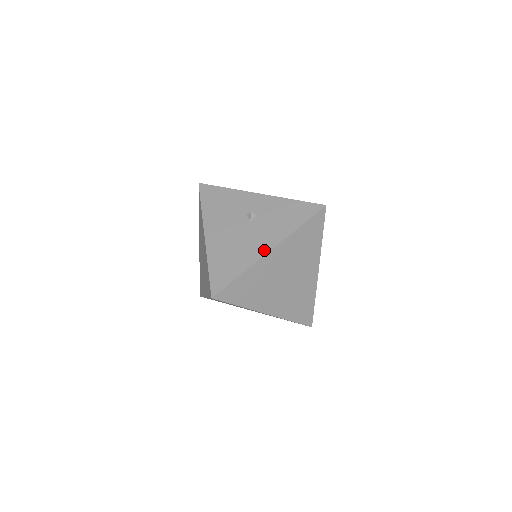
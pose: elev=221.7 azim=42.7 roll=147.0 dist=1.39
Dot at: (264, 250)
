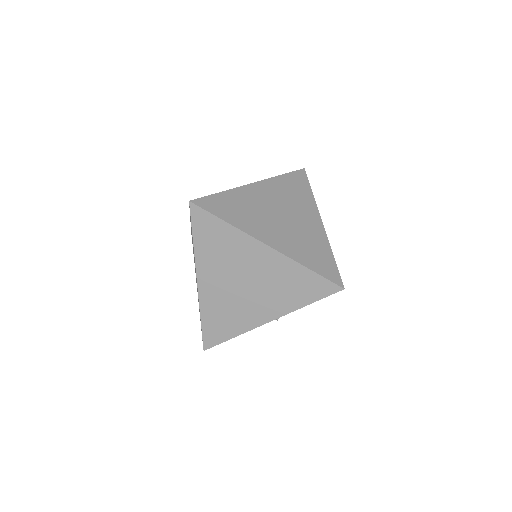
Dot at: occluded
